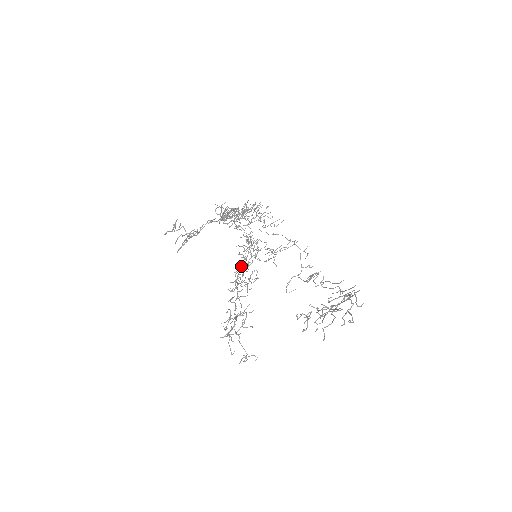
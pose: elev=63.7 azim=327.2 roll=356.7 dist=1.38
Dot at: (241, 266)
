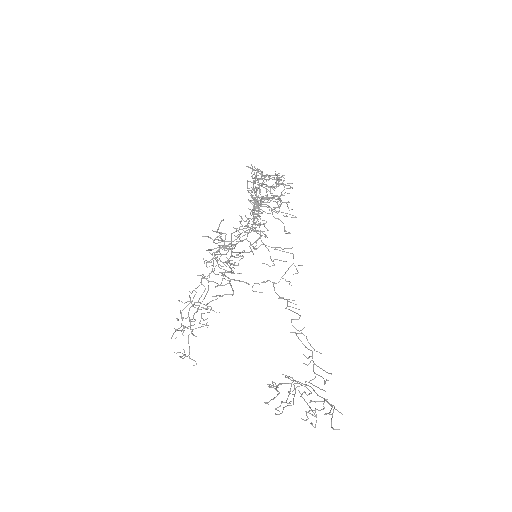
Dot at: occluded
